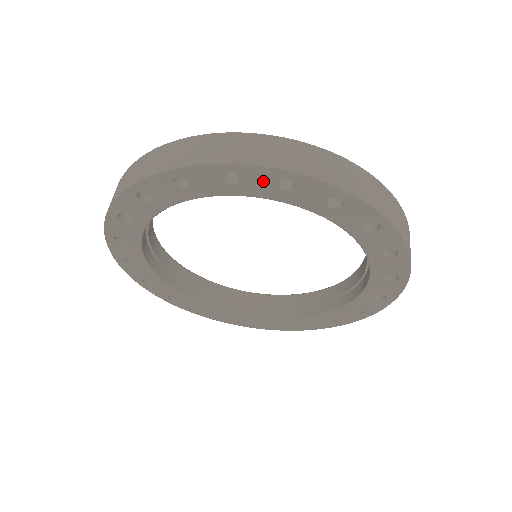
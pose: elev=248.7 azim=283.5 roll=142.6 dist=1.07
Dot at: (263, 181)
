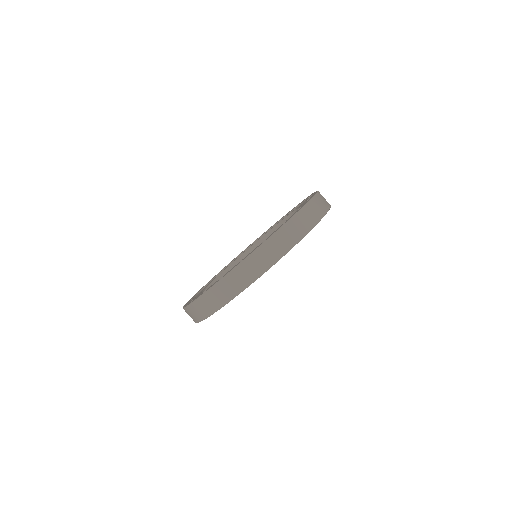
Dot at: occluded
